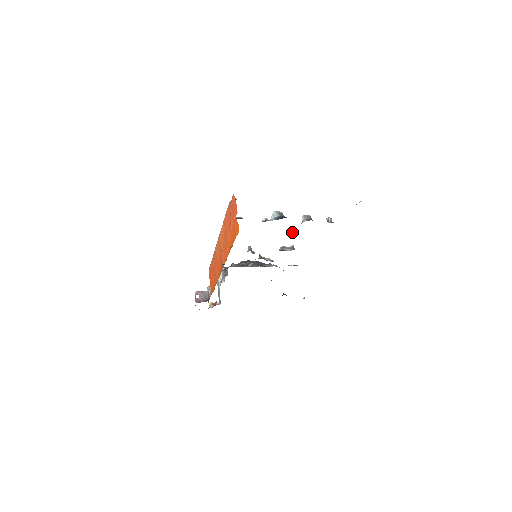
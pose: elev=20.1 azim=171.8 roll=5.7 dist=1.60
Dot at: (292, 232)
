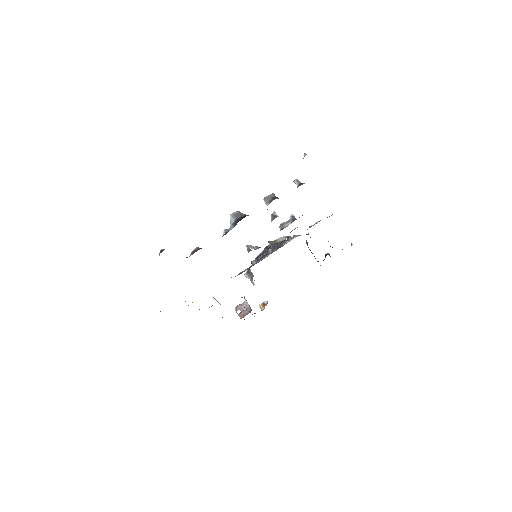
Dot at: (273, 213)
